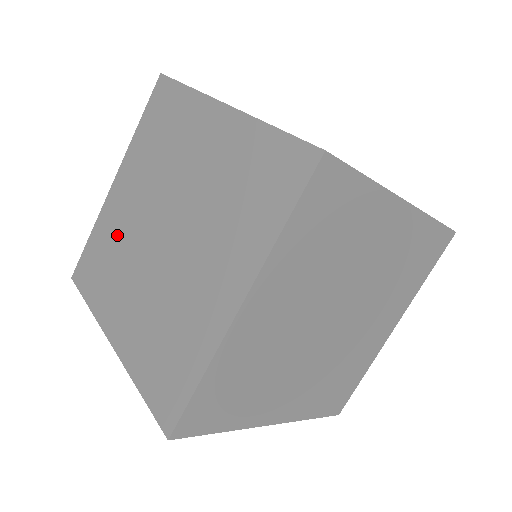
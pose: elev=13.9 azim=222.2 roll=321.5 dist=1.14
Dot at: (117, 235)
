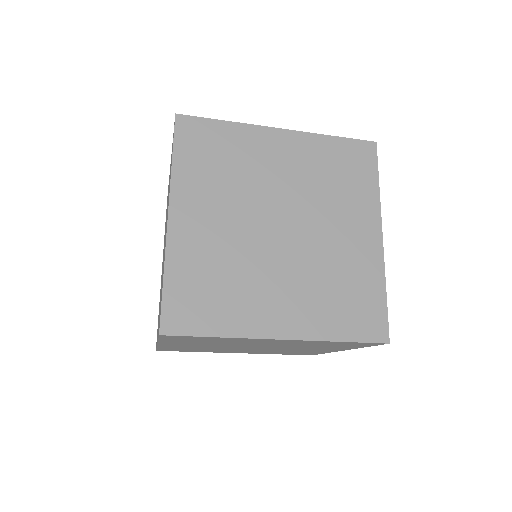
Dot at: occluded
